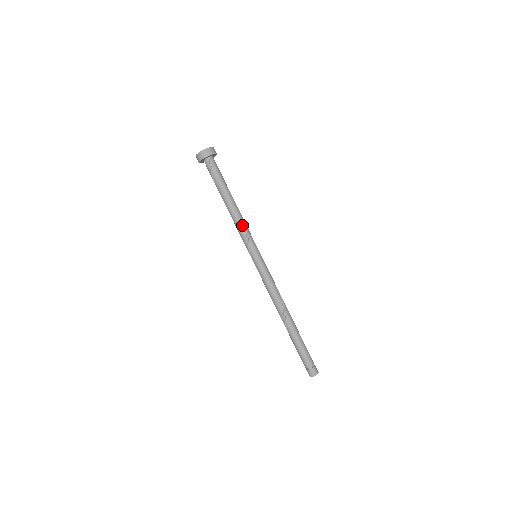
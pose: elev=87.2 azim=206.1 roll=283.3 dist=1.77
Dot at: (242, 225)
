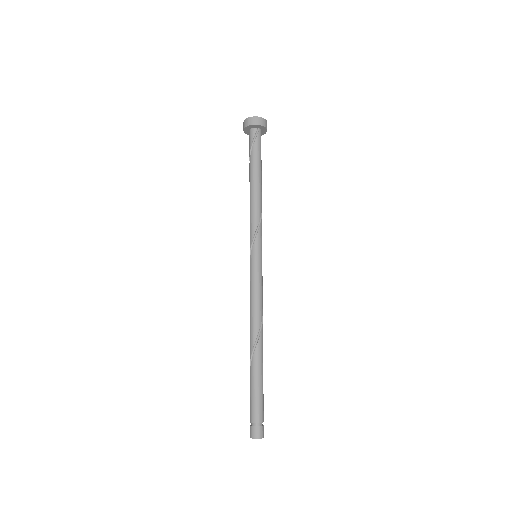
Dot at: (258, 213)
